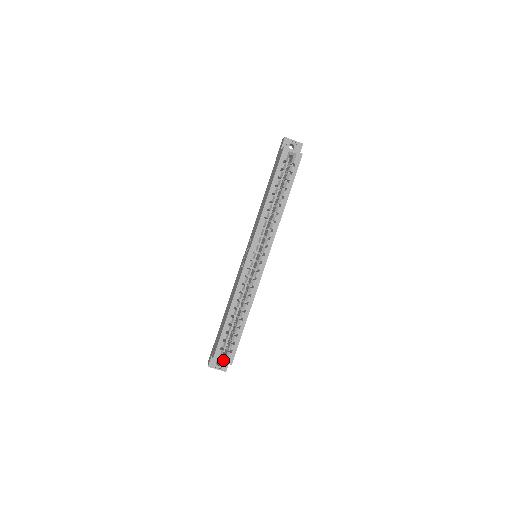
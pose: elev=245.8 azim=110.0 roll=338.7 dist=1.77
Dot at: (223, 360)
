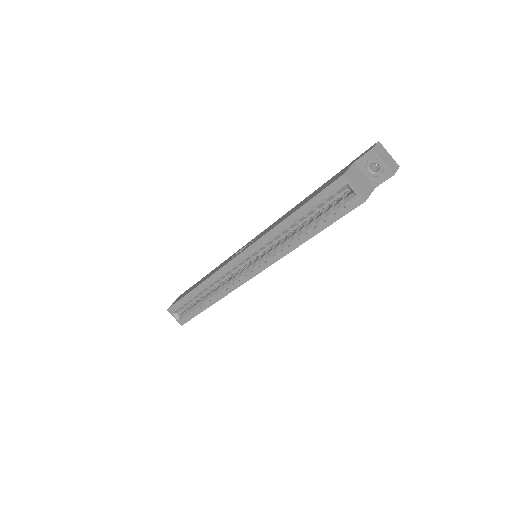
Dot at: (175, 317)
